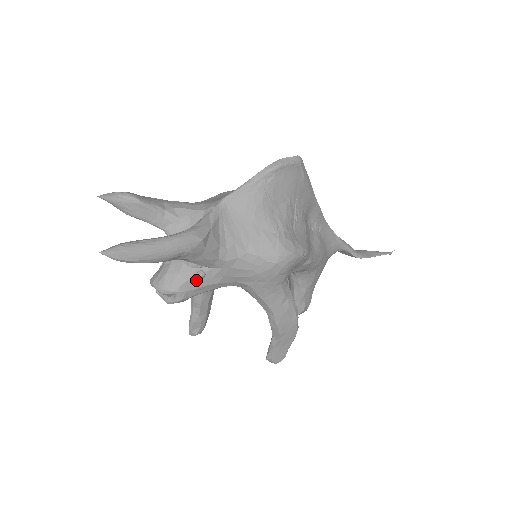
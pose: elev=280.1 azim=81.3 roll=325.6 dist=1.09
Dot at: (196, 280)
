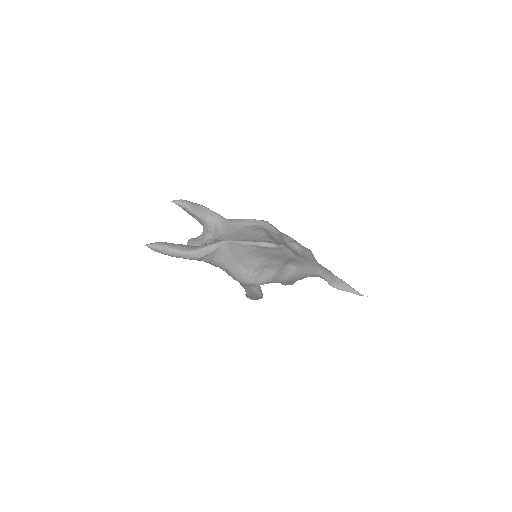
Dot at: occluded
